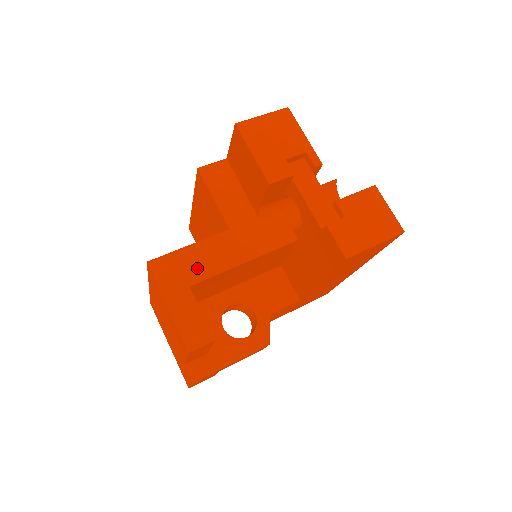
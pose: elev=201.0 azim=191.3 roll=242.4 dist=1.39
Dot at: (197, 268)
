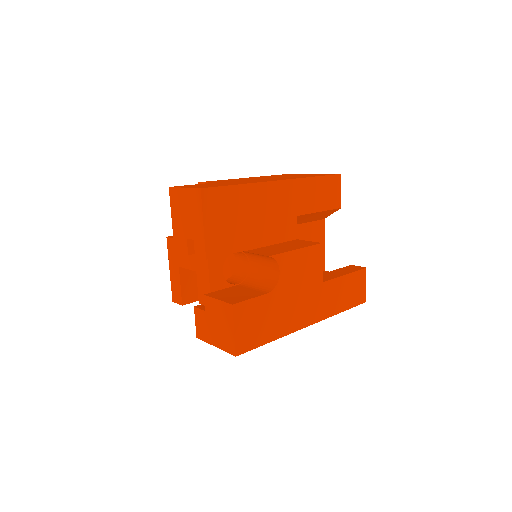
Dot at: (184, 258)
